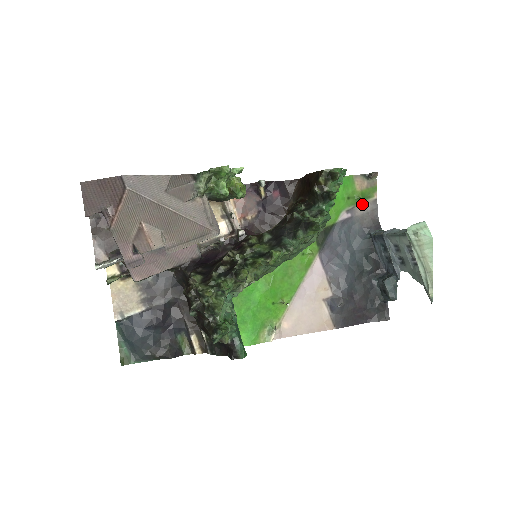
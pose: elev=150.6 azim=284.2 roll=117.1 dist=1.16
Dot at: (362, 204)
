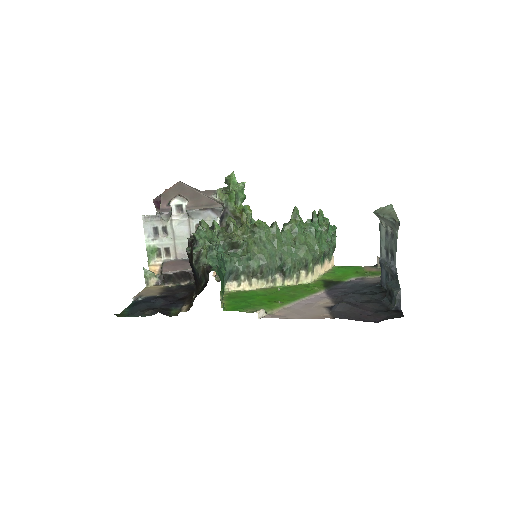
Dot at: (372, 278)
